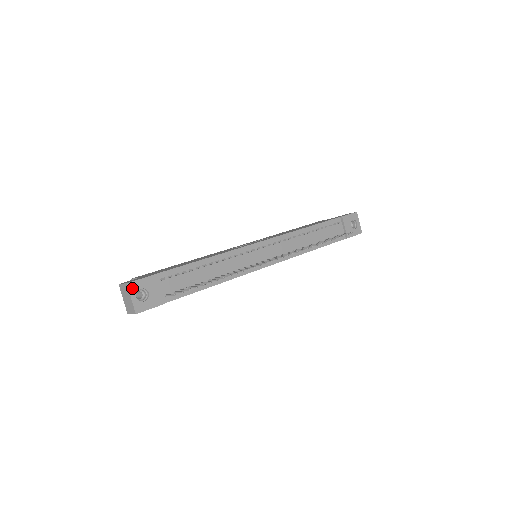
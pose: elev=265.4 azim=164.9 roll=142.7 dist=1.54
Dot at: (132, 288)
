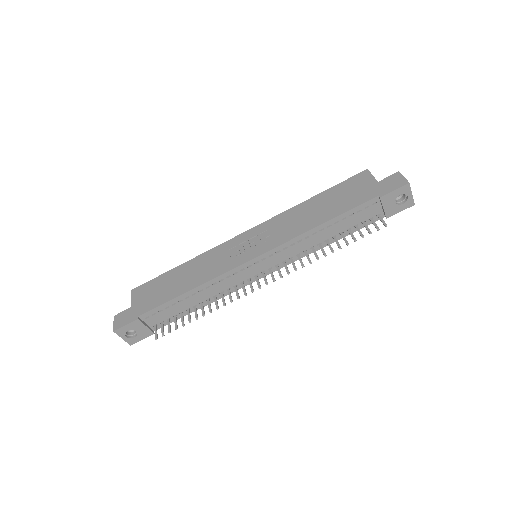
Dot at: (120, 333)
